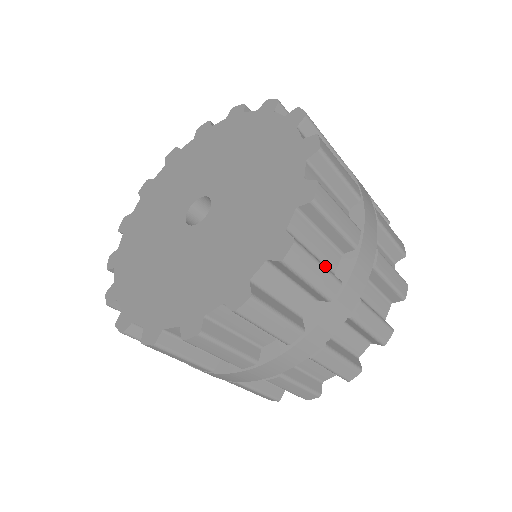
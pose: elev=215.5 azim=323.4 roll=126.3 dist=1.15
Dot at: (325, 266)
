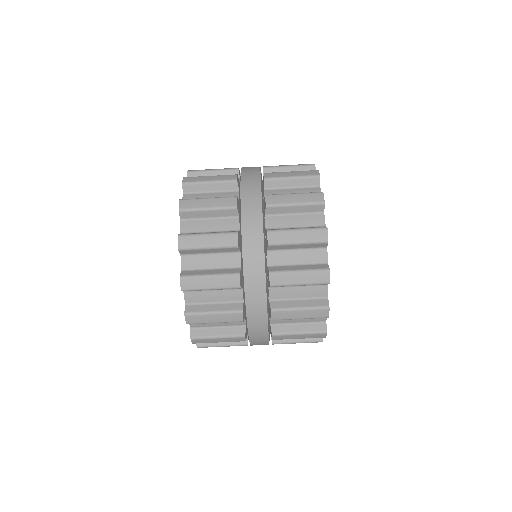
Dot at: (231, 303)
